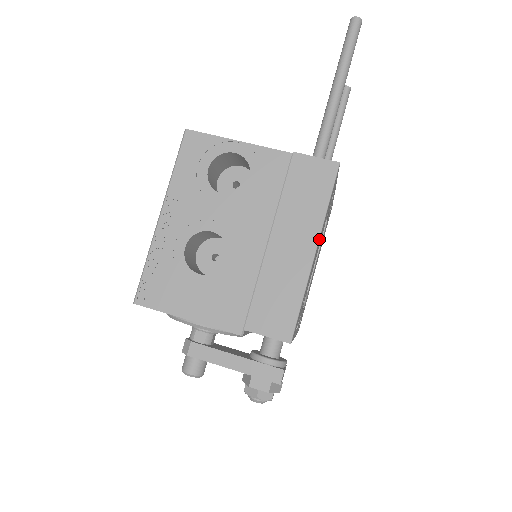
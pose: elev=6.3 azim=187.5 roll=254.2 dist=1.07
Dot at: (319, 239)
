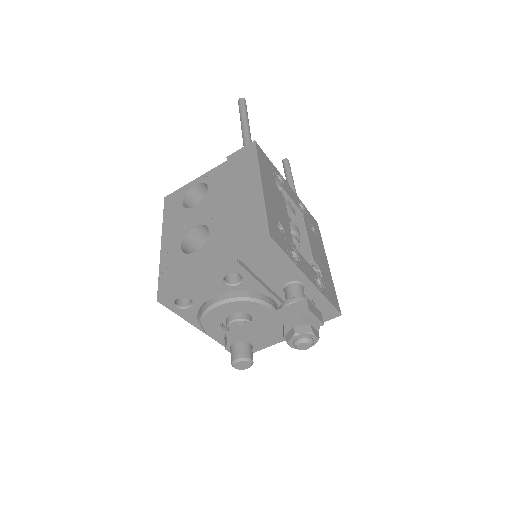
Dot at: (261, 177)
